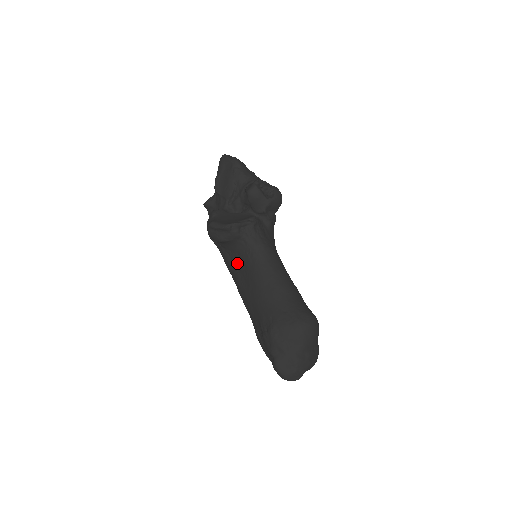
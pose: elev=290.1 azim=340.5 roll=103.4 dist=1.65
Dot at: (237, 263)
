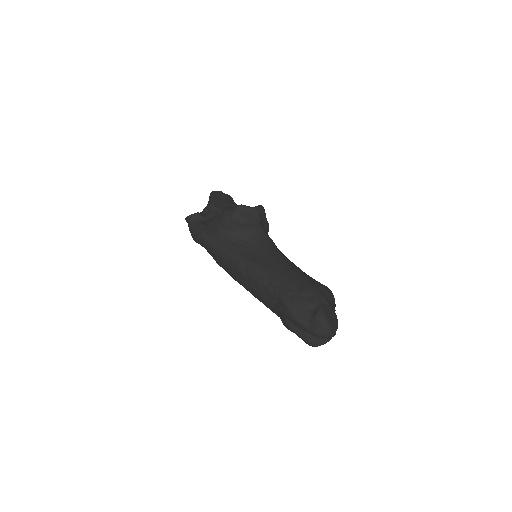
Dot at: (249, 249)
